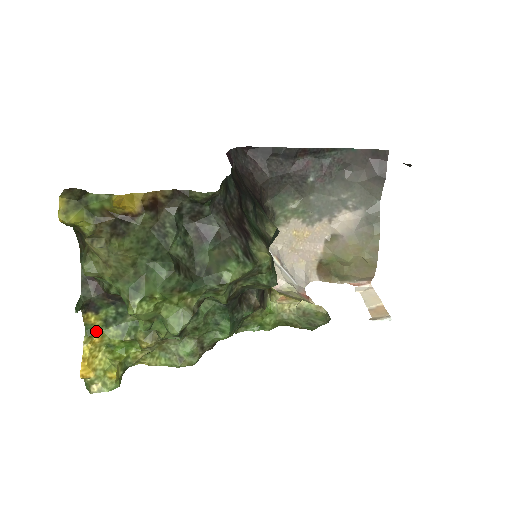
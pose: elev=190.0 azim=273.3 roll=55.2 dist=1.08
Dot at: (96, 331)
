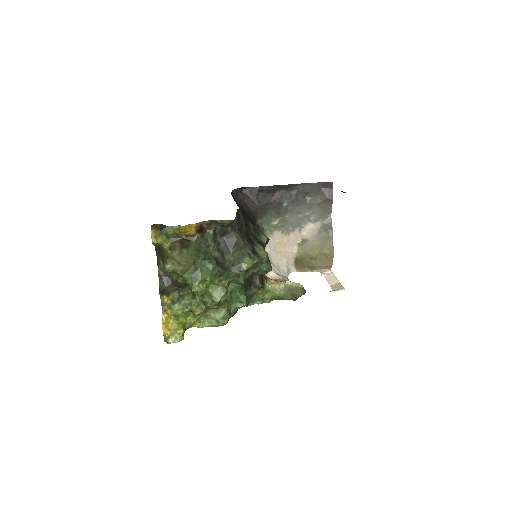
Dot at: (168, 307)
